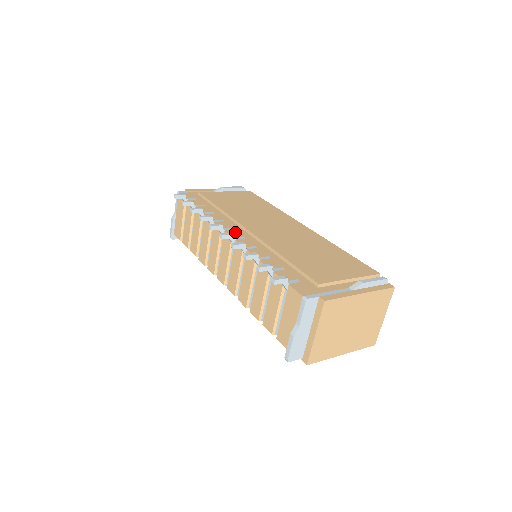
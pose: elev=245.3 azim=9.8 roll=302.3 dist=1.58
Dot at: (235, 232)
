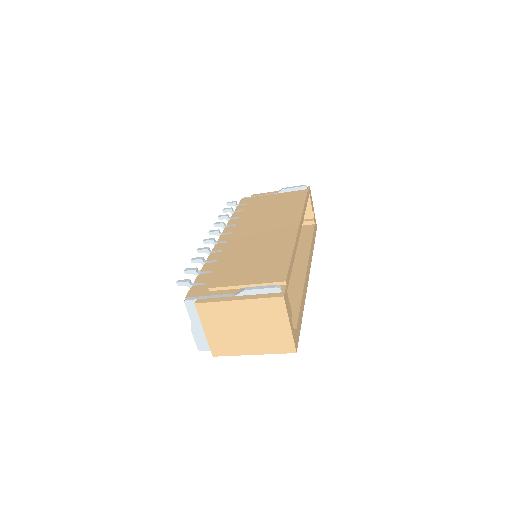
Dot at: (227, 236)
